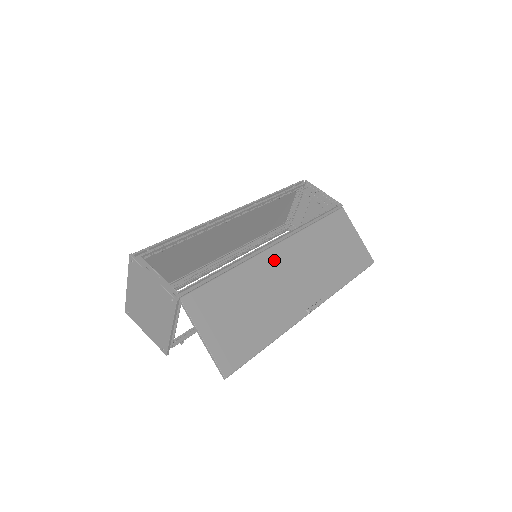
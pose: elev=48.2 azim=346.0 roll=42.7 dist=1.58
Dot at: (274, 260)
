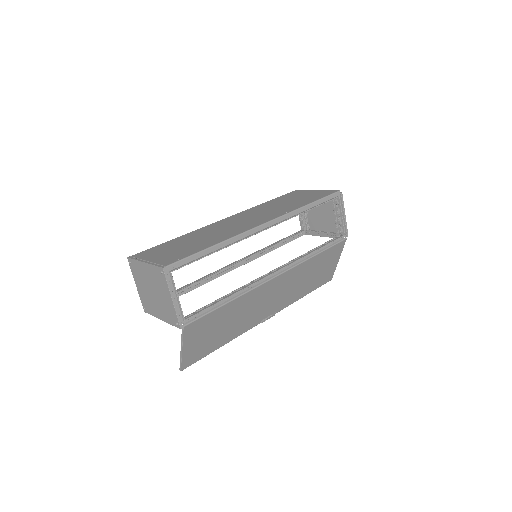
Dot at: (267, 289)
